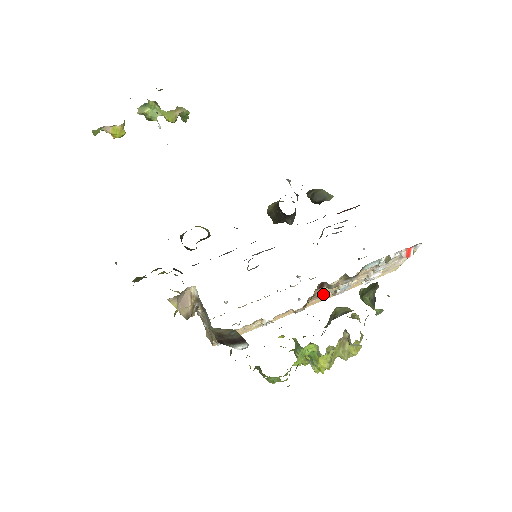
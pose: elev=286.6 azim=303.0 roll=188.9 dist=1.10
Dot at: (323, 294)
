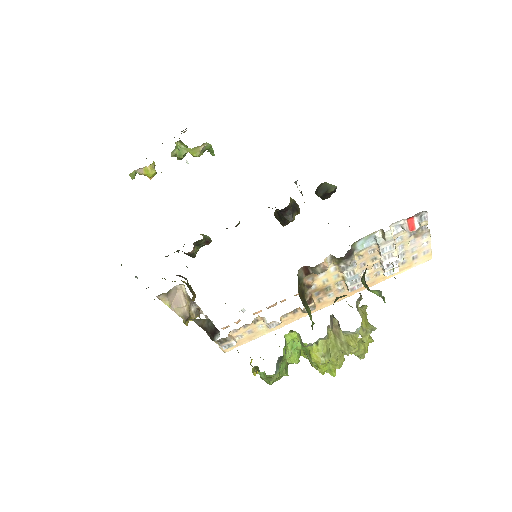
Dot at: (330, 288)
